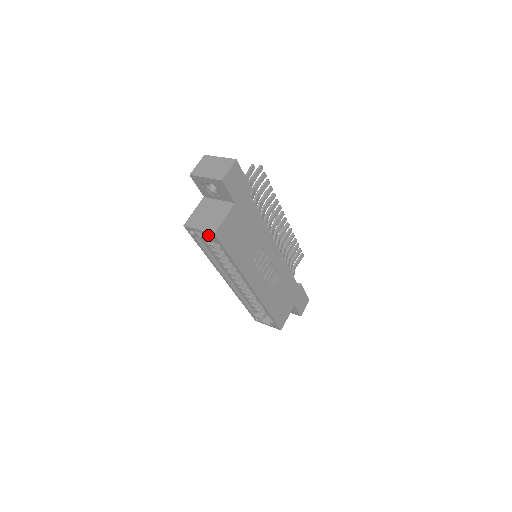
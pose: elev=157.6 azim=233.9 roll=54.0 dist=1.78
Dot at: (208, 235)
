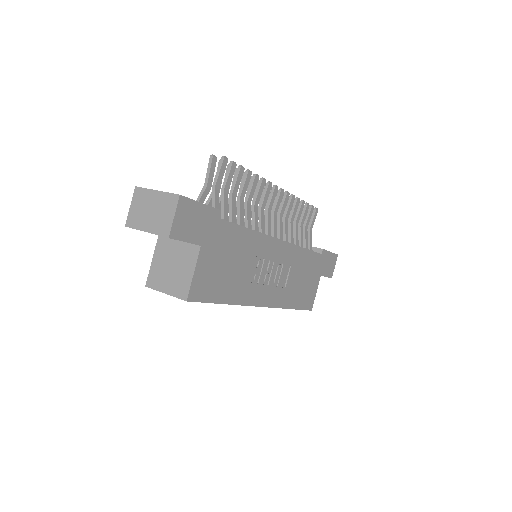
Dot at: occluded
